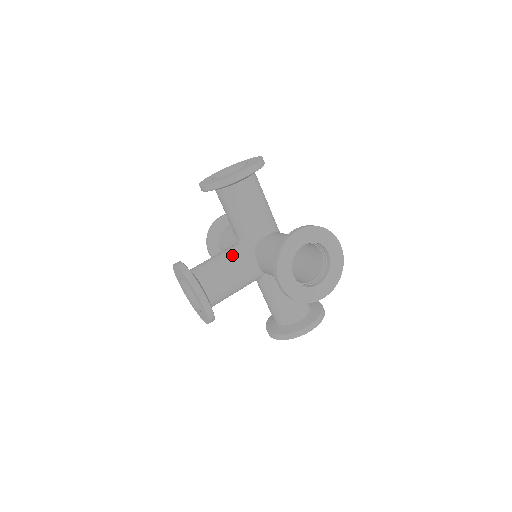
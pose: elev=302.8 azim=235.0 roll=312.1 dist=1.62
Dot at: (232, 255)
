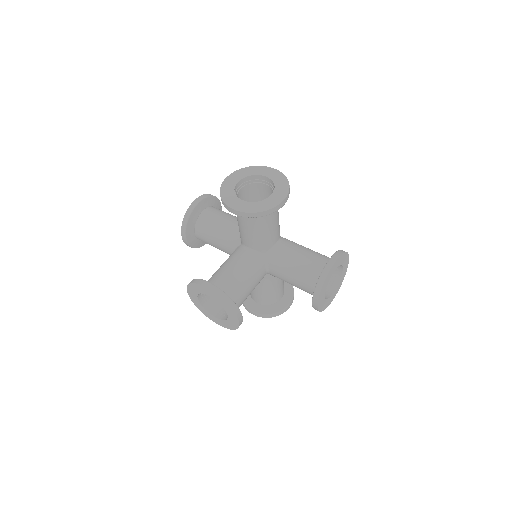
Dot at: (250, 266)
